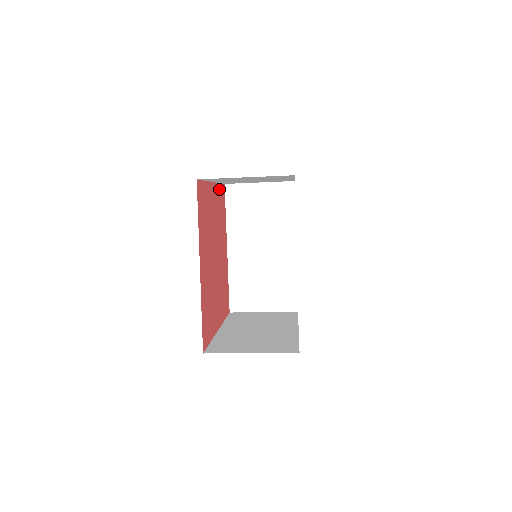
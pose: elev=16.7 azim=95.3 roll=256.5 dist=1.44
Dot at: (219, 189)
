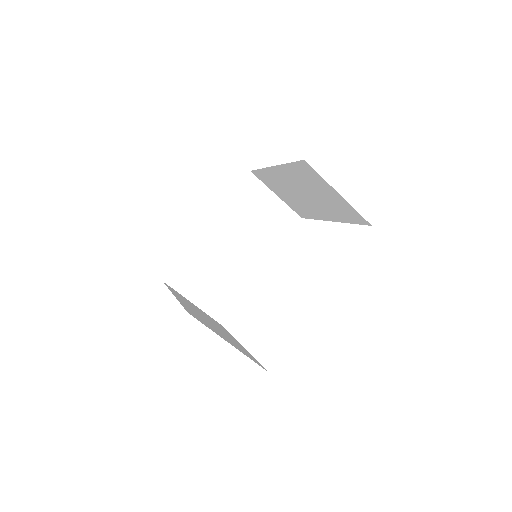
Dot at: occluded
